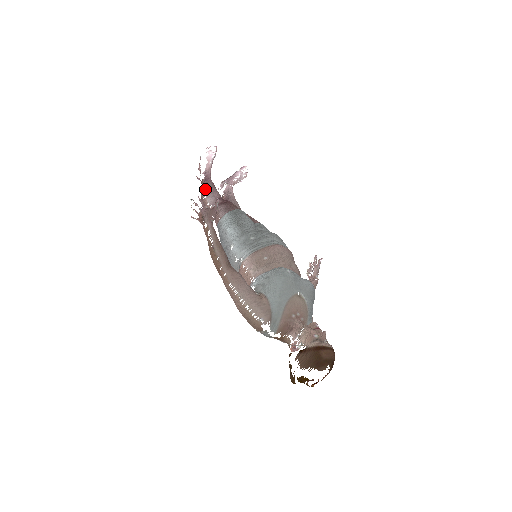
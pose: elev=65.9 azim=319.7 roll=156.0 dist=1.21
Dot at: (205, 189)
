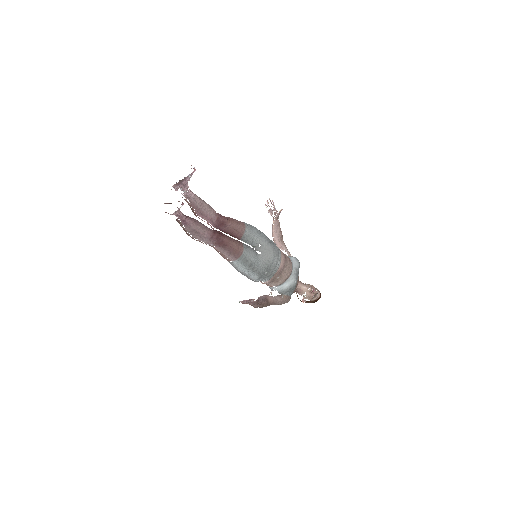
Dot at: (192, 234)
